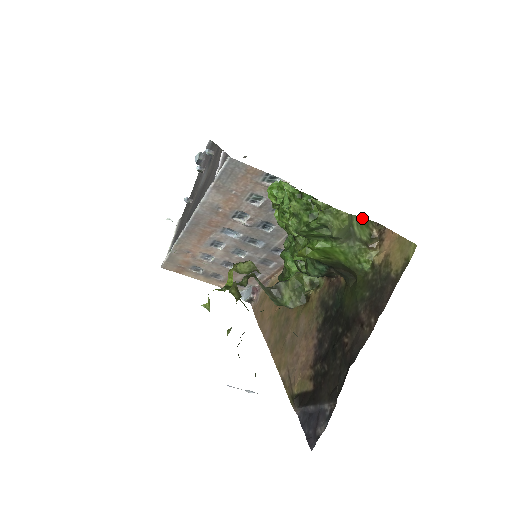
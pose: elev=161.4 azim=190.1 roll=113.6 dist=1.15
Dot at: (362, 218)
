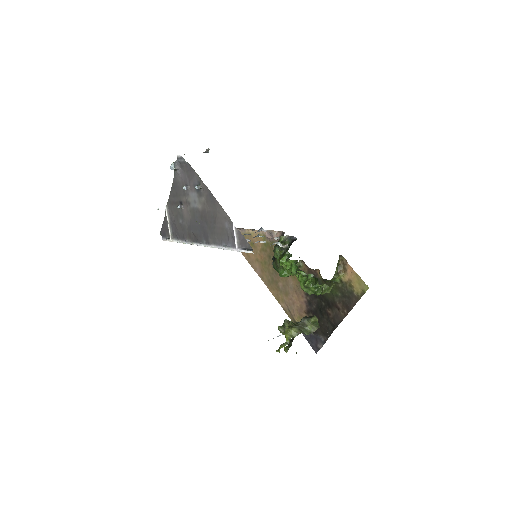
Dot at: (336, 267)
